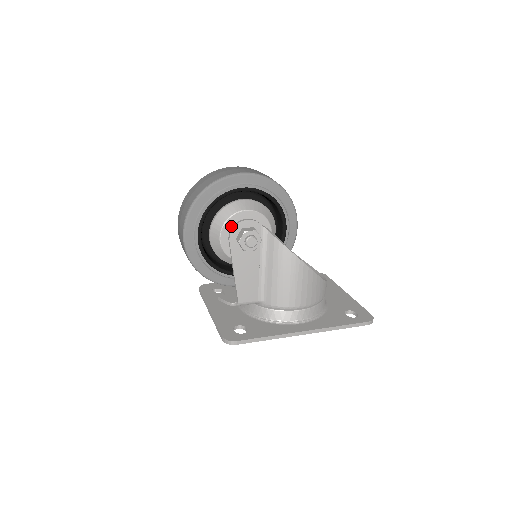
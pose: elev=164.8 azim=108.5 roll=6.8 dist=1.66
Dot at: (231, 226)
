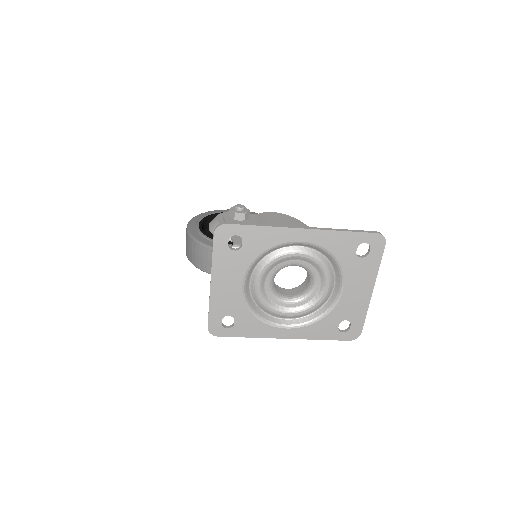
Dot at: occluded
